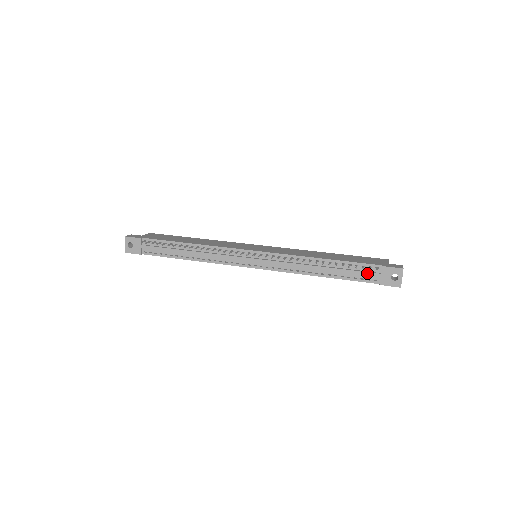
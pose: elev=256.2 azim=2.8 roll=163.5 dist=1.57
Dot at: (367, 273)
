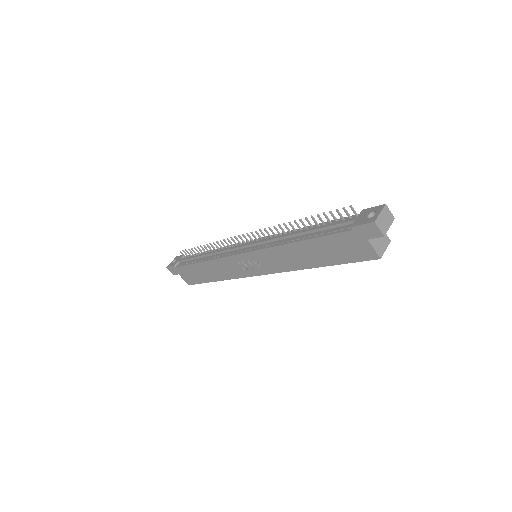
Dot at: (343, 221)
